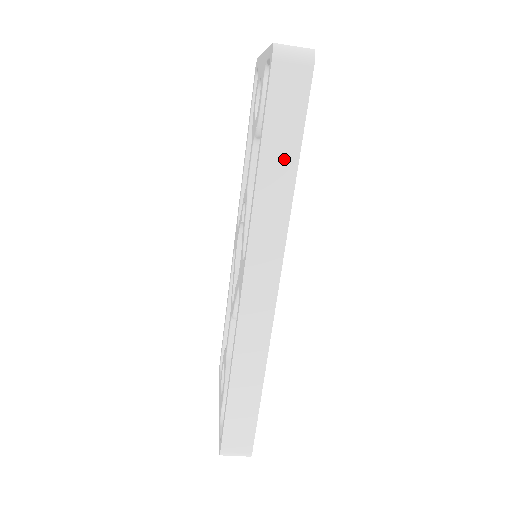
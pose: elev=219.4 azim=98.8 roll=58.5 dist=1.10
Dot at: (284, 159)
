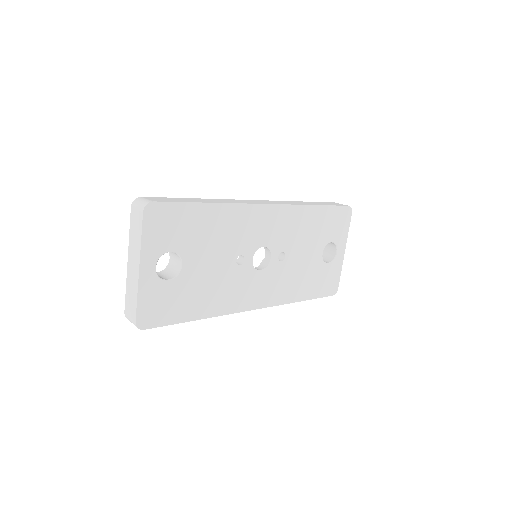
Dot at: occluded
